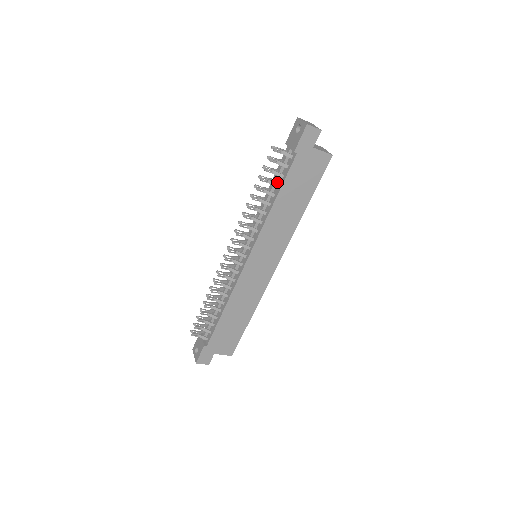
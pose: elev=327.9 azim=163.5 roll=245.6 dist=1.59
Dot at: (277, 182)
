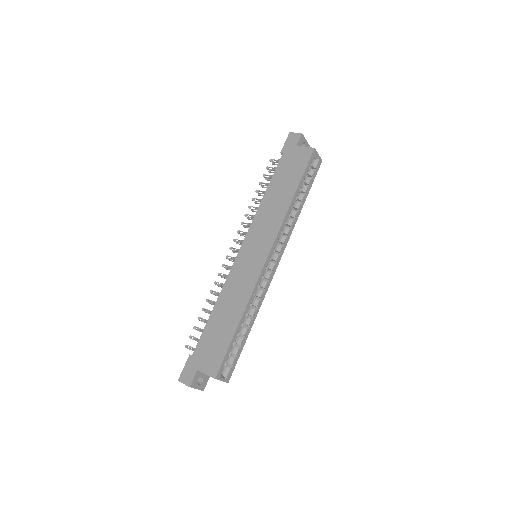
Dot at: occluded
